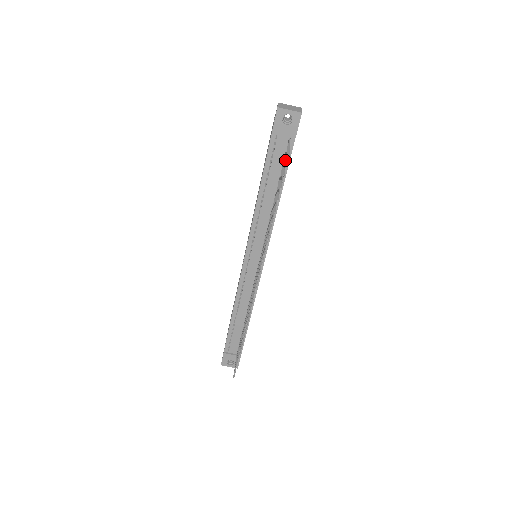
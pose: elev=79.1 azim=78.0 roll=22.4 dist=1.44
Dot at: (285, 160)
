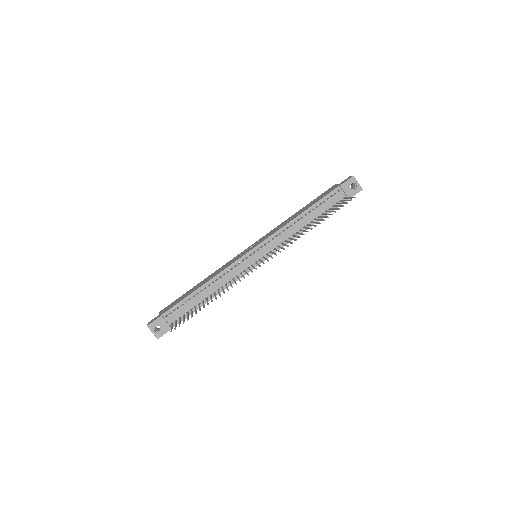
Dot at: (343, 202)
